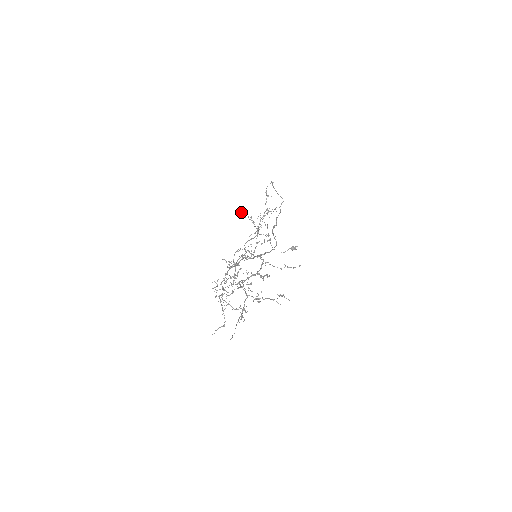
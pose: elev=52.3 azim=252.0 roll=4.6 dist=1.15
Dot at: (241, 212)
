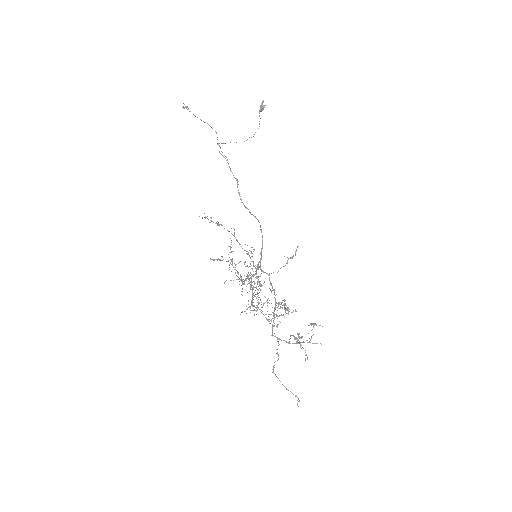
Dot at: occluded
